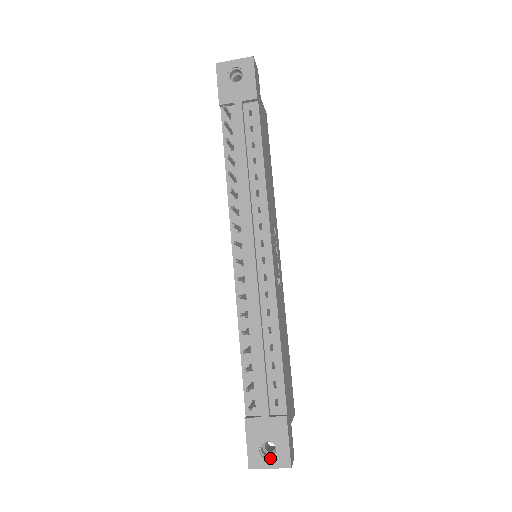
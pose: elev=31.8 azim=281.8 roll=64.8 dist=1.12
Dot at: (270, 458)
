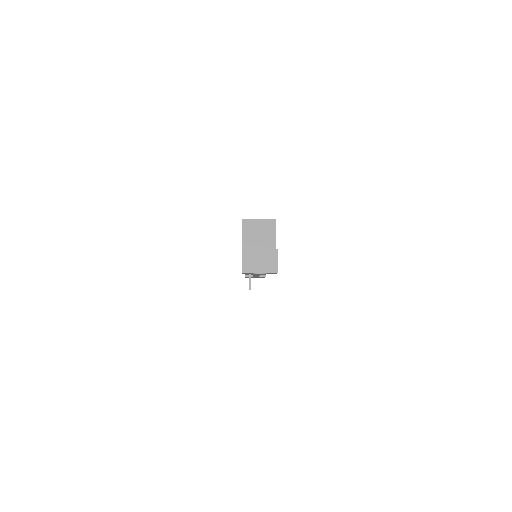
Dot at: occluded
